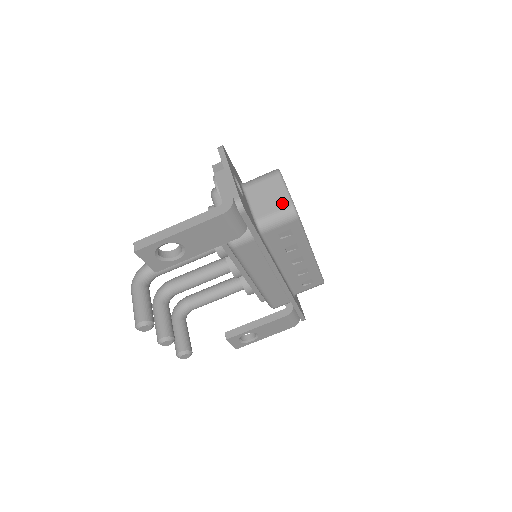
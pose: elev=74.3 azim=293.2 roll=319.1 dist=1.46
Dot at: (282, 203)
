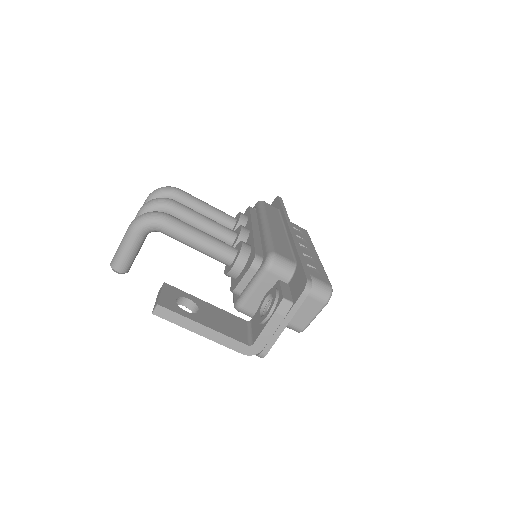
Dot at: (300, 323)
